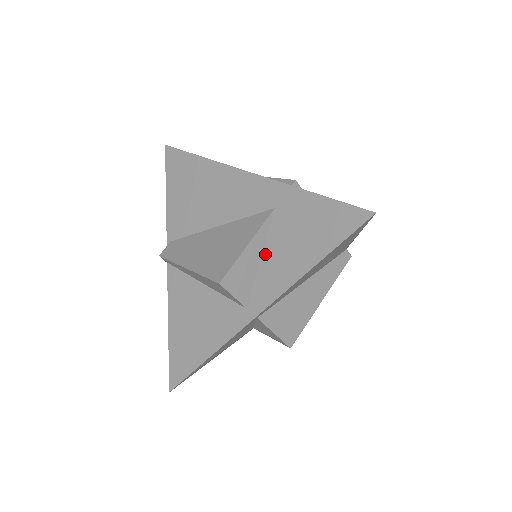
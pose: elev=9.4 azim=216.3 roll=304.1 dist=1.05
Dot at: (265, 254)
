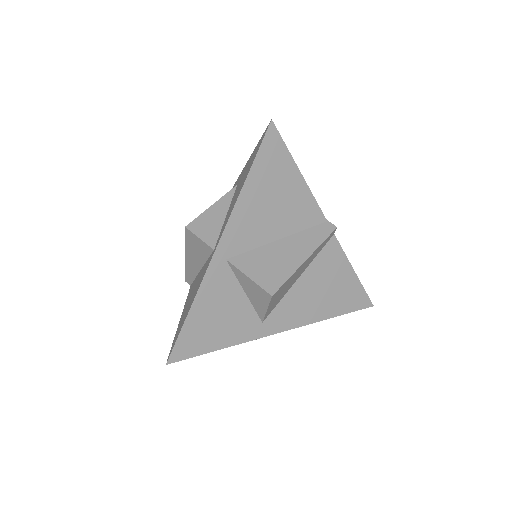
Dot at: (228, 210)
